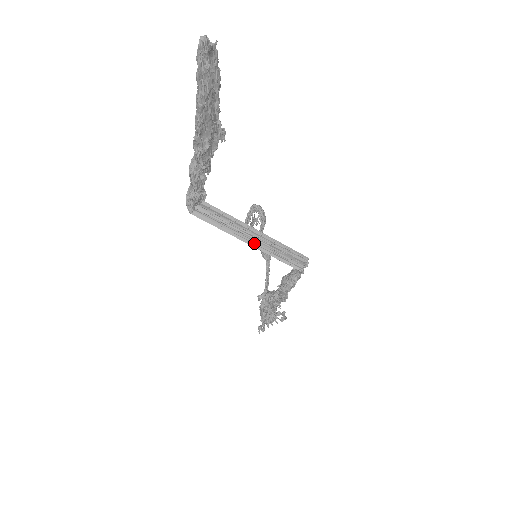
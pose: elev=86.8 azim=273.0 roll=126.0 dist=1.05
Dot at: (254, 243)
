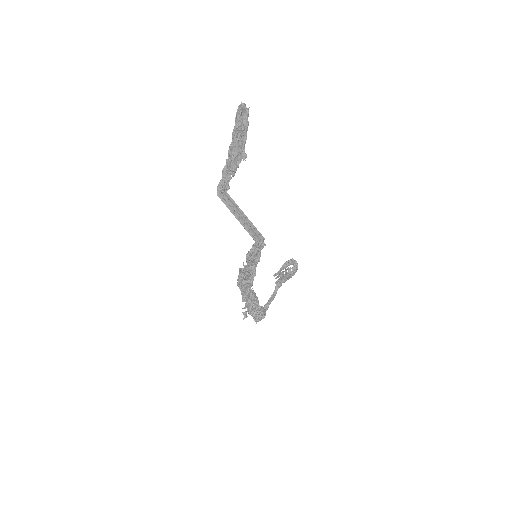
Dot at: (240, 220)
